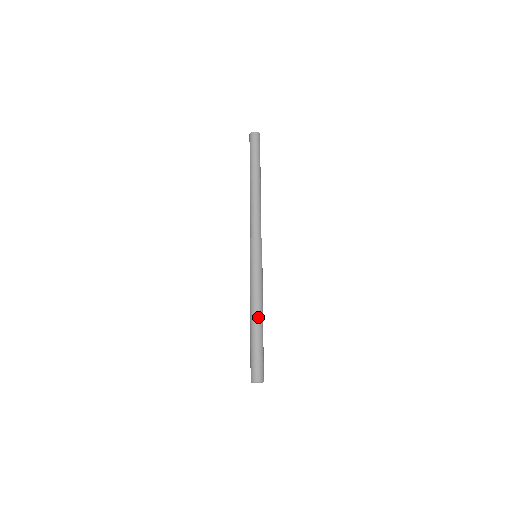
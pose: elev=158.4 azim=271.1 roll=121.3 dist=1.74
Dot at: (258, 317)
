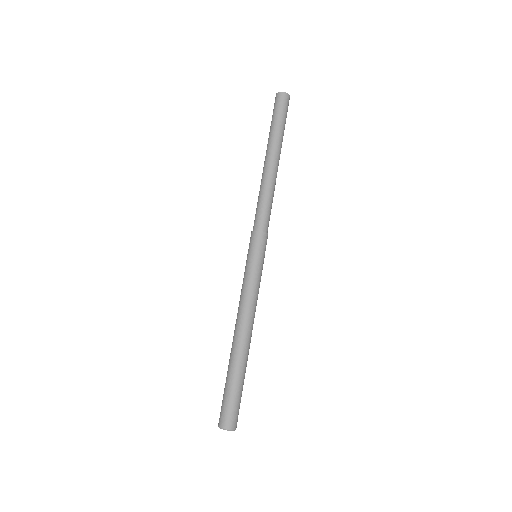
Dot at: (242, 339)
